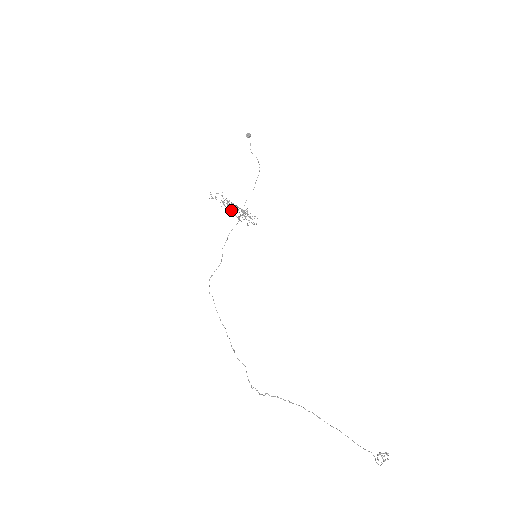
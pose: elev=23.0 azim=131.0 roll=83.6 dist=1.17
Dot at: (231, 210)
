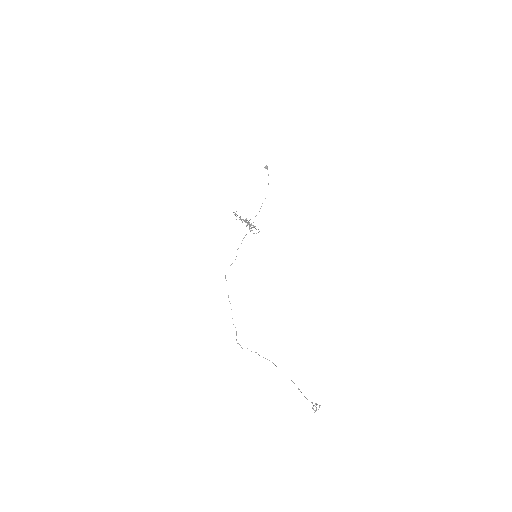
Dot at: occluded
